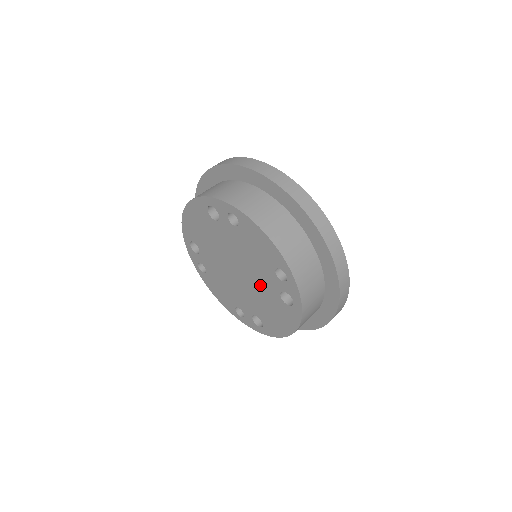
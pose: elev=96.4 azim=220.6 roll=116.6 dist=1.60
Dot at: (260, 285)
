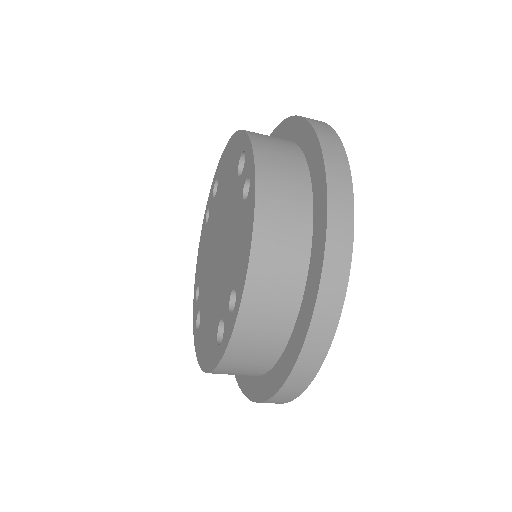
Dot at: (218, 288)
